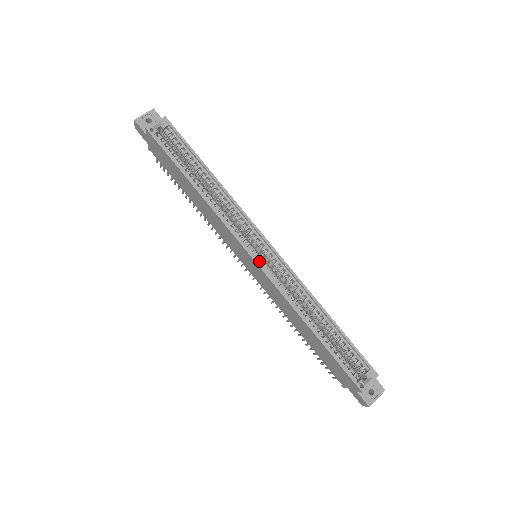
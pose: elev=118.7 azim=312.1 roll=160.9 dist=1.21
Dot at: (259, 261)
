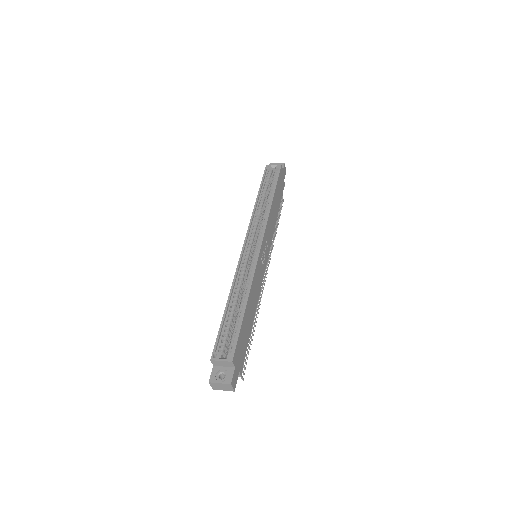
Dot at: (246, 249)
